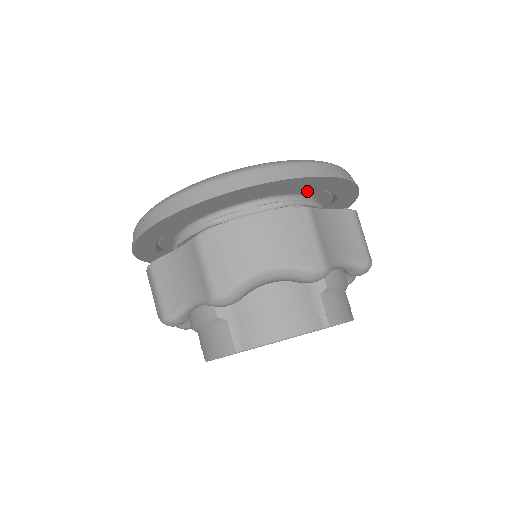
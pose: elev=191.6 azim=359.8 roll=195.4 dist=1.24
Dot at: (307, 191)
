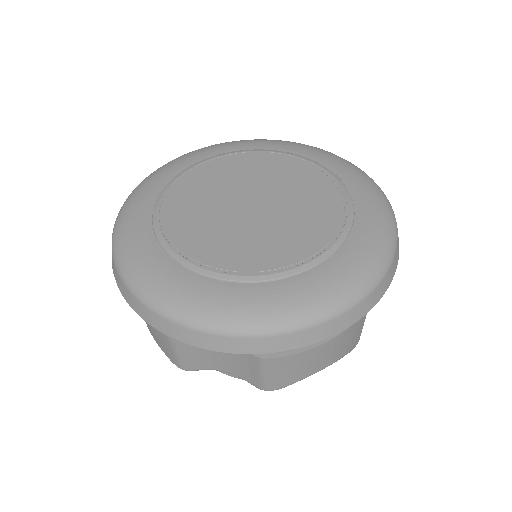
Dot at: occluded
